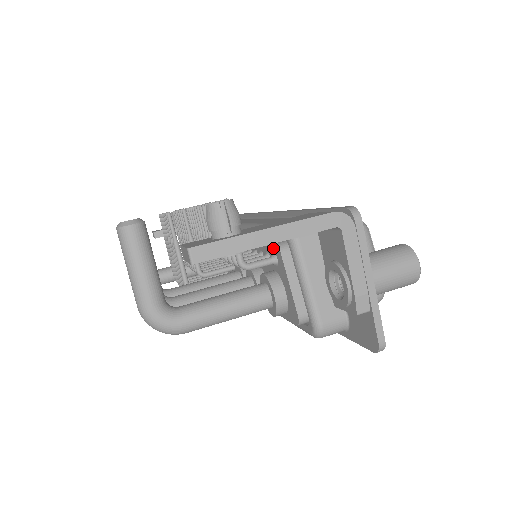
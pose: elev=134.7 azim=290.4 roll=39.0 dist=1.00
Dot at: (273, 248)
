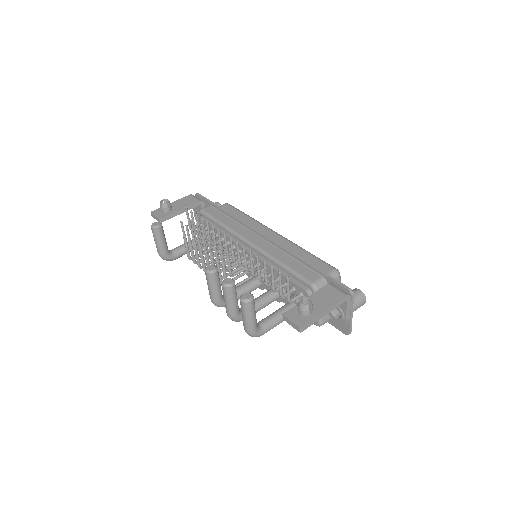
Dot at: (302, 290)
